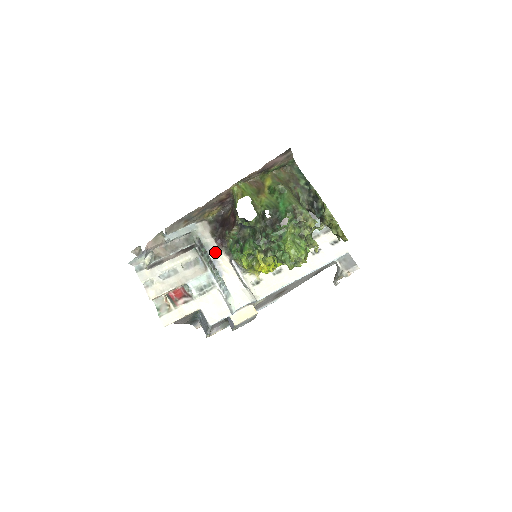
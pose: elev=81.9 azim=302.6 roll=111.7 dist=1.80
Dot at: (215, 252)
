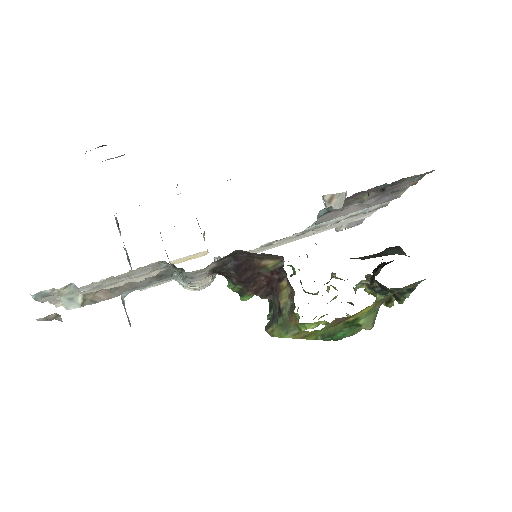
Dot at: (199, 279)
